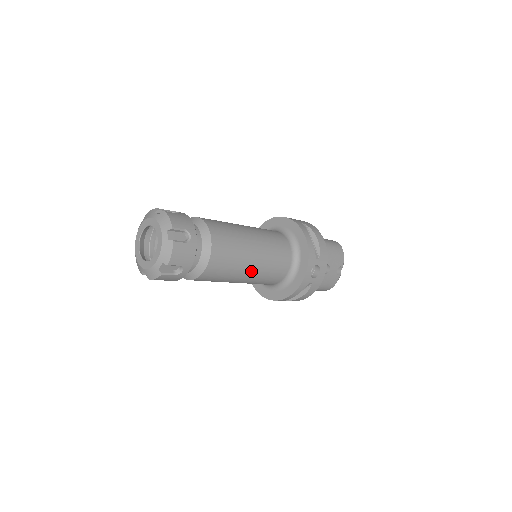
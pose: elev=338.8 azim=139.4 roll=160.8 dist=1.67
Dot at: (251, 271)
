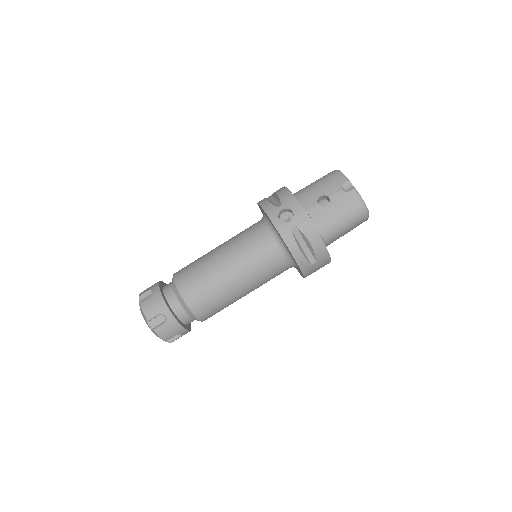
Dot at: (231, 270)
